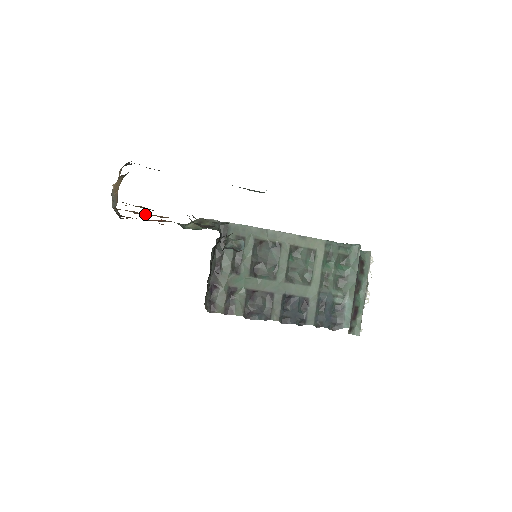
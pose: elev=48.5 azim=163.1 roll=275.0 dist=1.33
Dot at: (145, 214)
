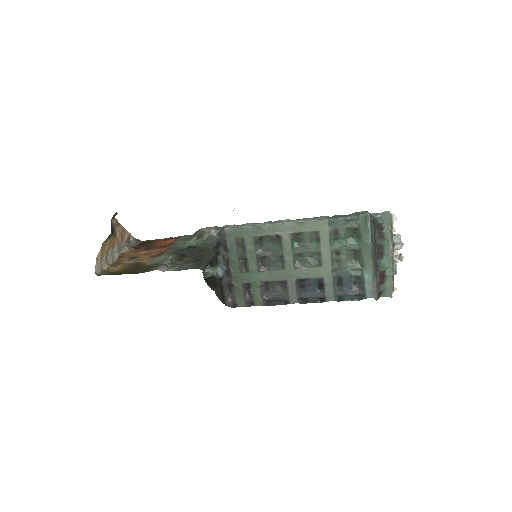
Dot at: (140, 258)
